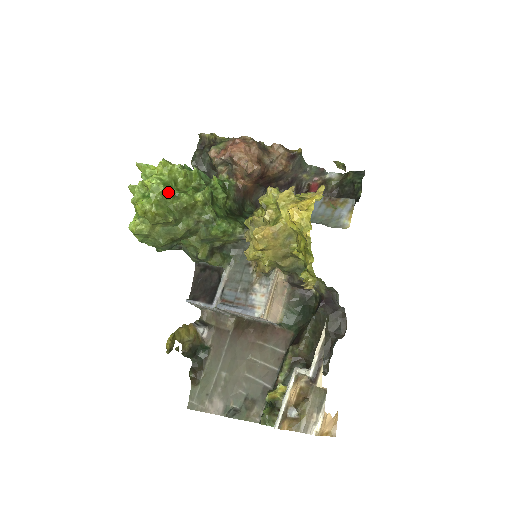
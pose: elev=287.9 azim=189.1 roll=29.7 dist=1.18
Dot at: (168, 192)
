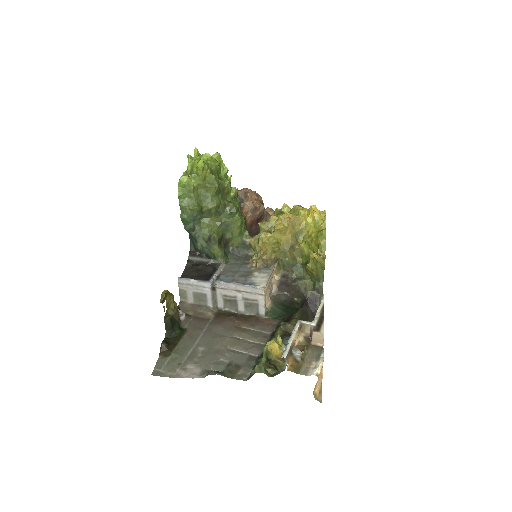
Dot at: (218, 170)
